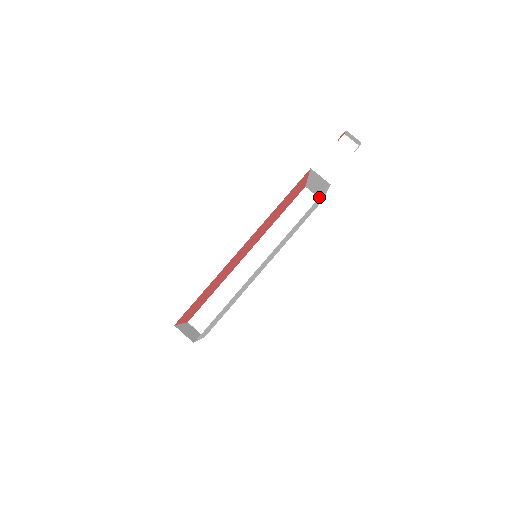
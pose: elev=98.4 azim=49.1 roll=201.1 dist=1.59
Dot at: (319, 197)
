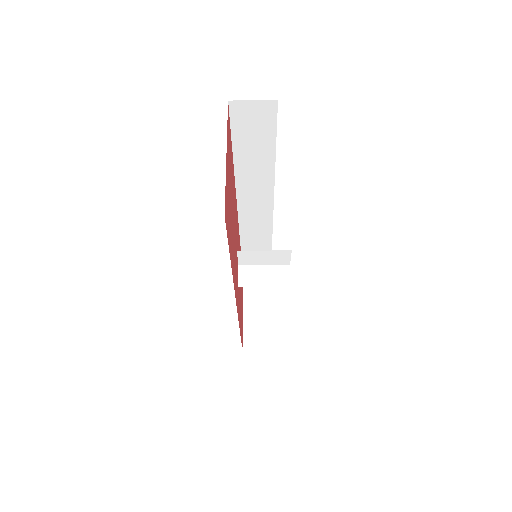
Dot at: occluded
